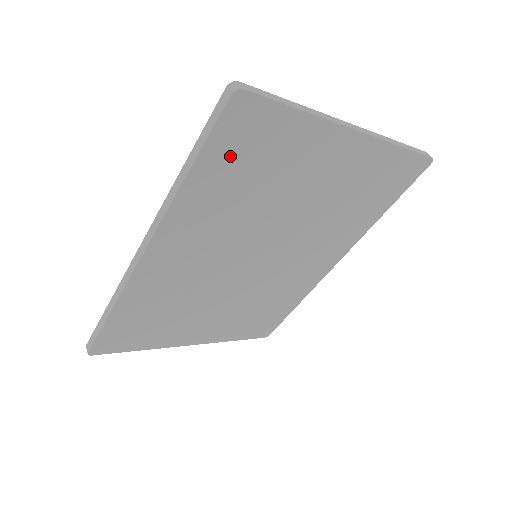
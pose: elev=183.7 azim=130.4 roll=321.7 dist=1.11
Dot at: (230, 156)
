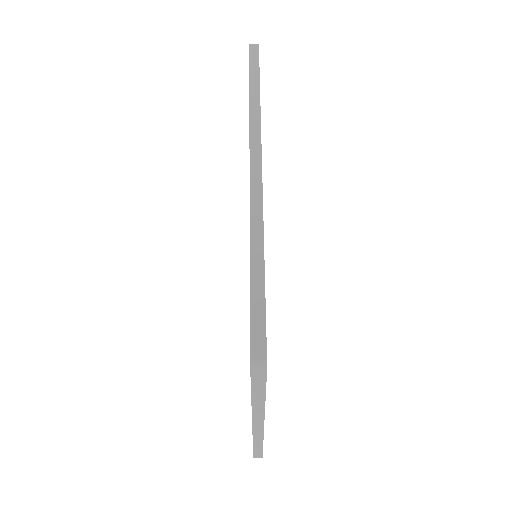
Dot at: occluded
